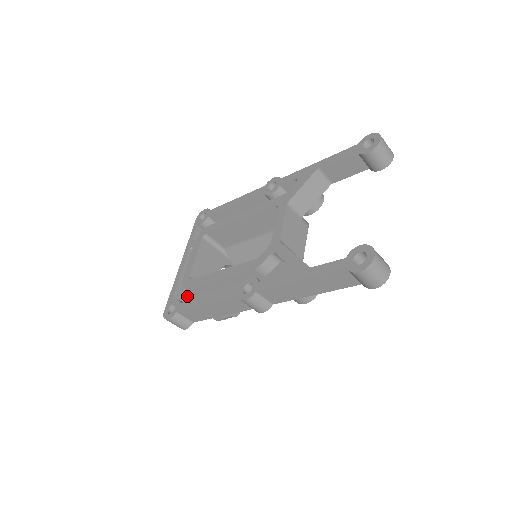
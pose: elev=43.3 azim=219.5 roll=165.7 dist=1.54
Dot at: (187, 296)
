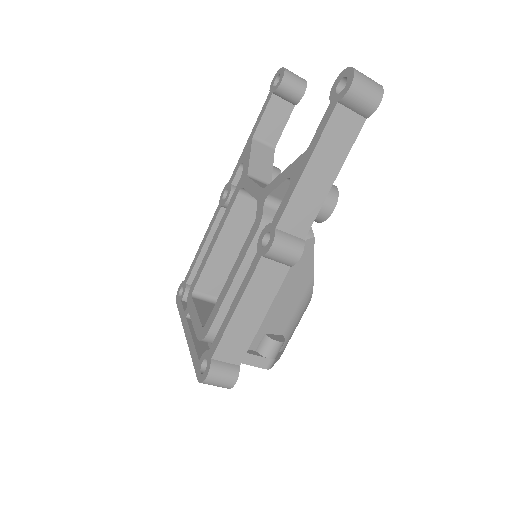
Dot at: occluded
